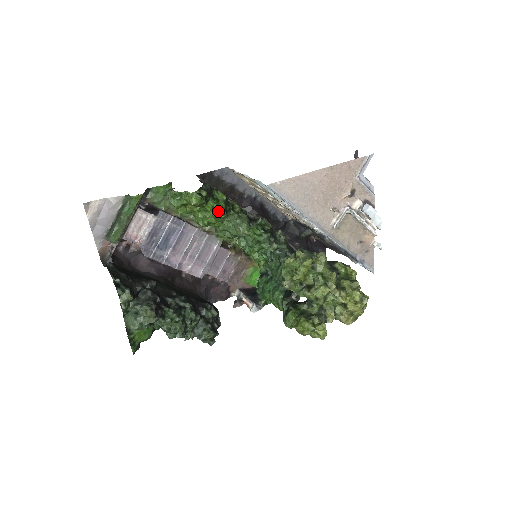
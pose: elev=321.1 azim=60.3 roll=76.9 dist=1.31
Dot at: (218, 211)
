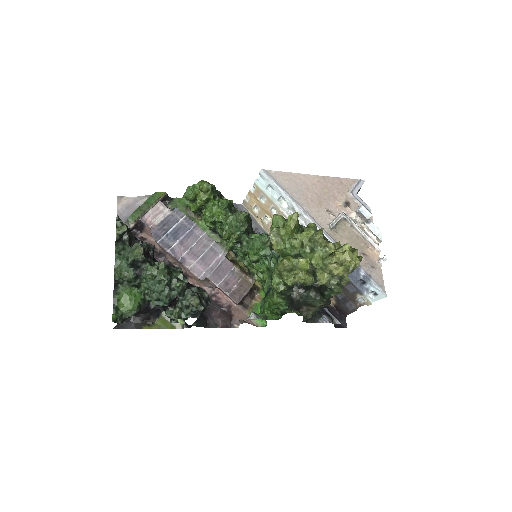
Dot at: occluded
